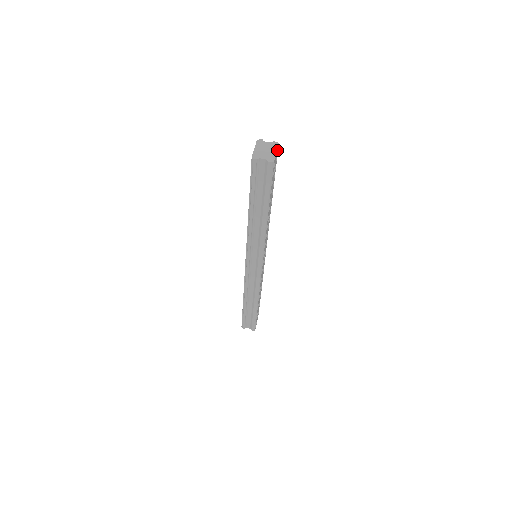
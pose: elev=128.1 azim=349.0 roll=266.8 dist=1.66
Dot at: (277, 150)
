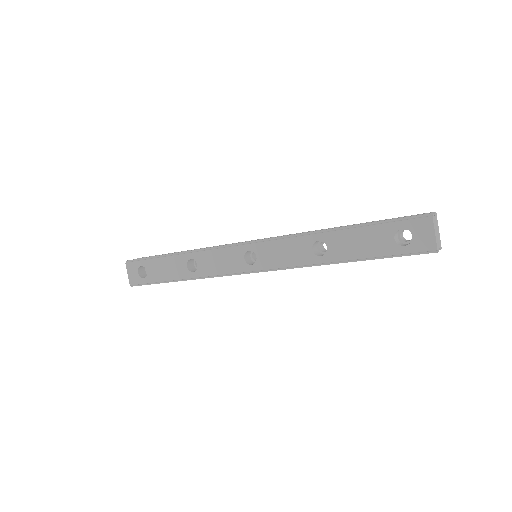
Dot at: occluded
